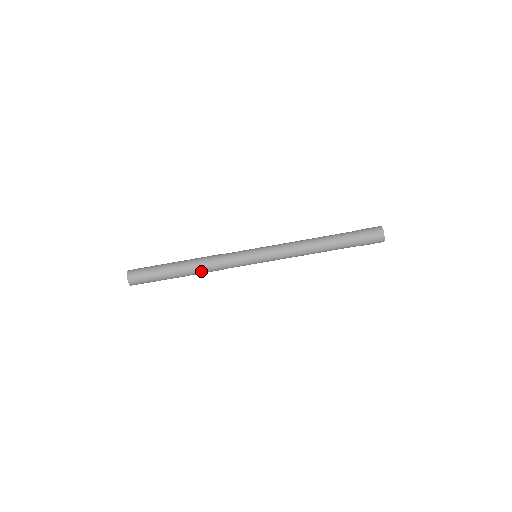
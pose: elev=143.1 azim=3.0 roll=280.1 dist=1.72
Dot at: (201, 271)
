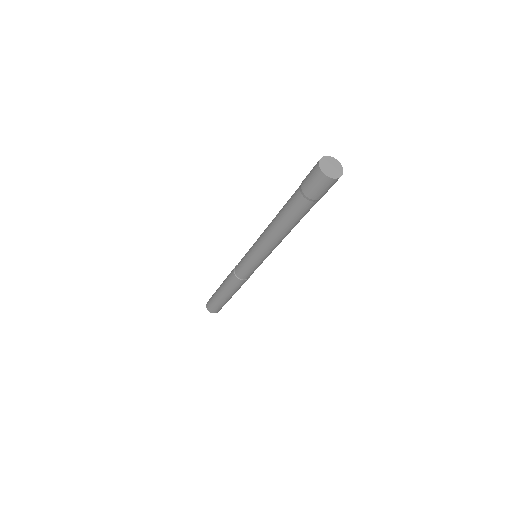
Dot at: (238, 288)
